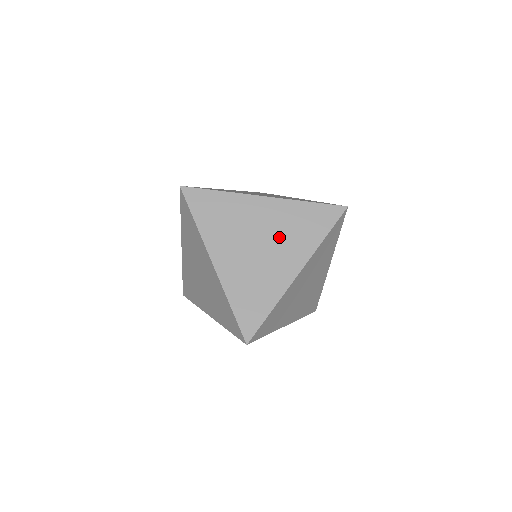
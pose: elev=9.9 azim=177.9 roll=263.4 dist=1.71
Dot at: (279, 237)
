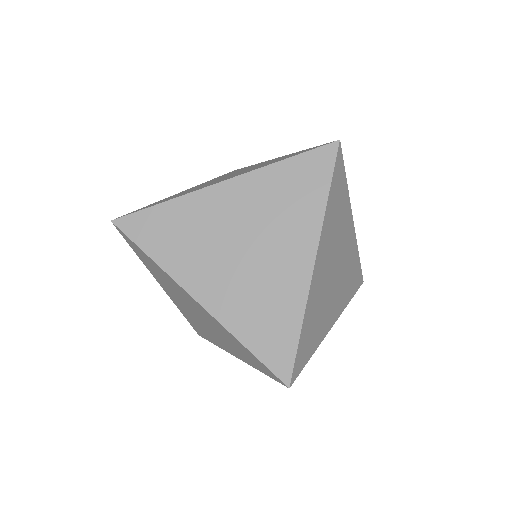
Dot at: (266, 226)
